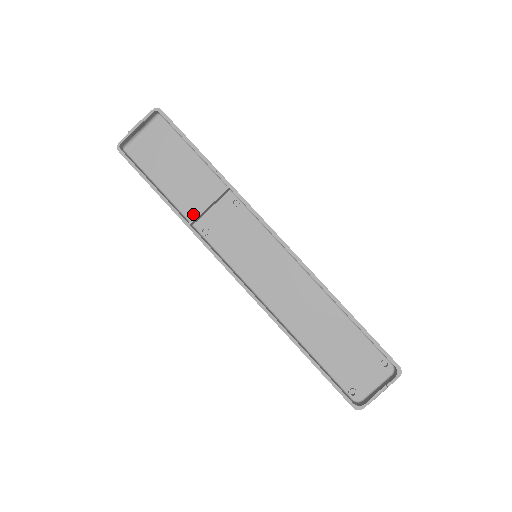
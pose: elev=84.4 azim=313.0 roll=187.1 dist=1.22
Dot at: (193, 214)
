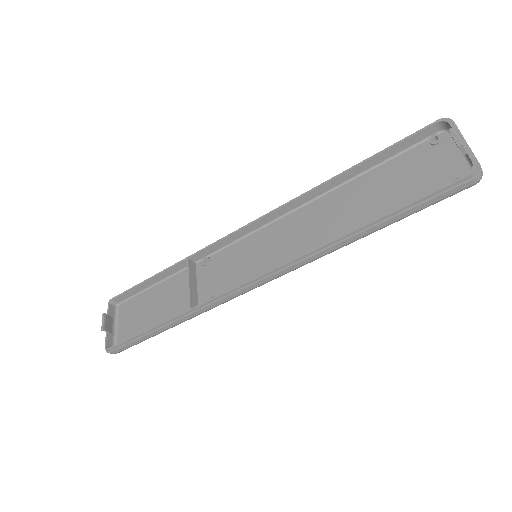
Dot at: occluded
